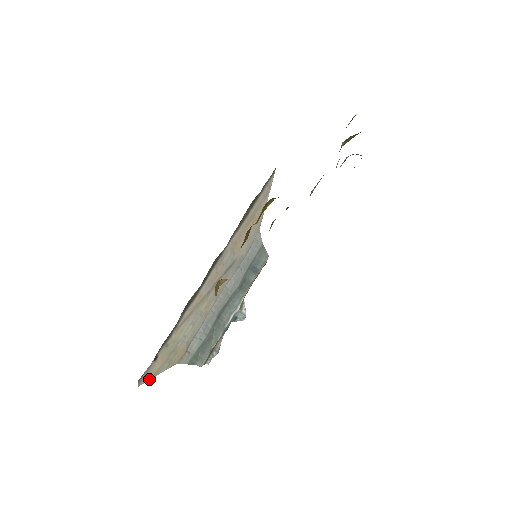
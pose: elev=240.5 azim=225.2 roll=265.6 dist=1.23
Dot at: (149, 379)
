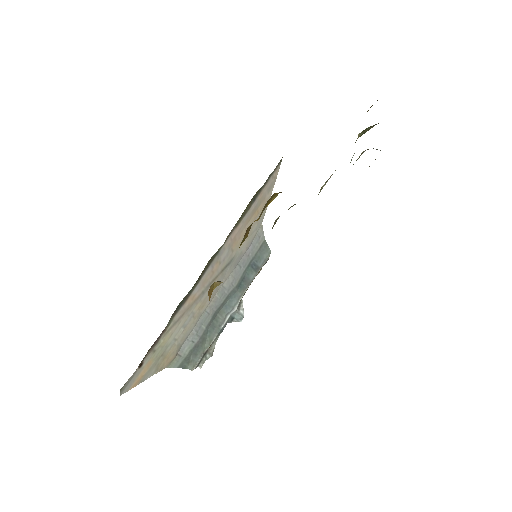
Dot at: (133, 386)
